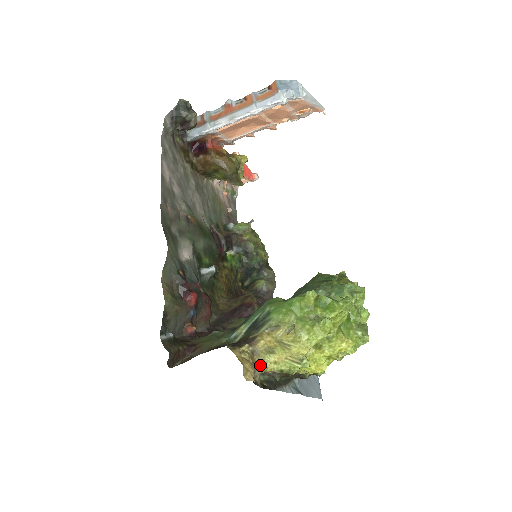
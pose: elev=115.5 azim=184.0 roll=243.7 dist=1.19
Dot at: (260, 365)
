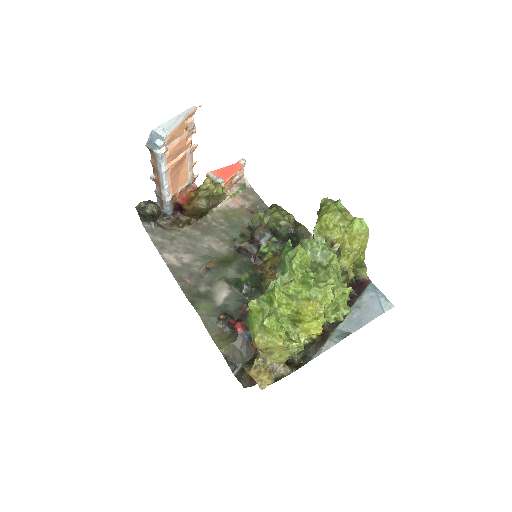
Dot at: (276, 363)
